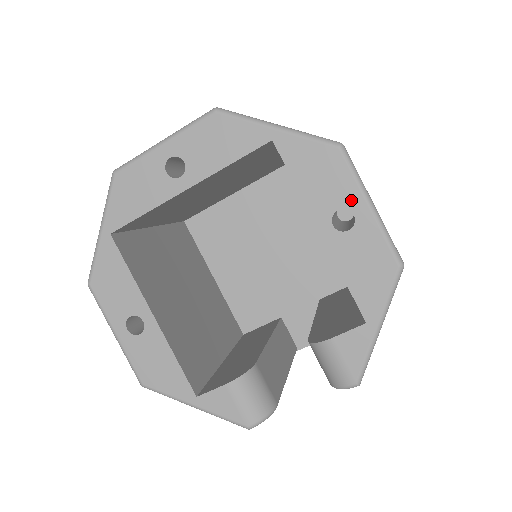
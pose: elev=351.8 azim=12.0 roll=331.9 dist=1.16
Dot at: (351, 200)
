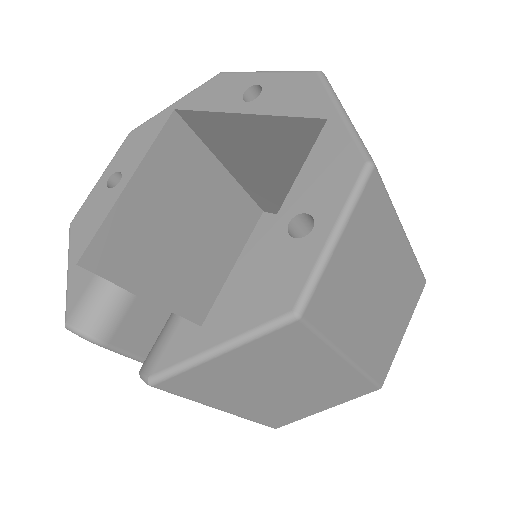
Dot at: (325, 214)
